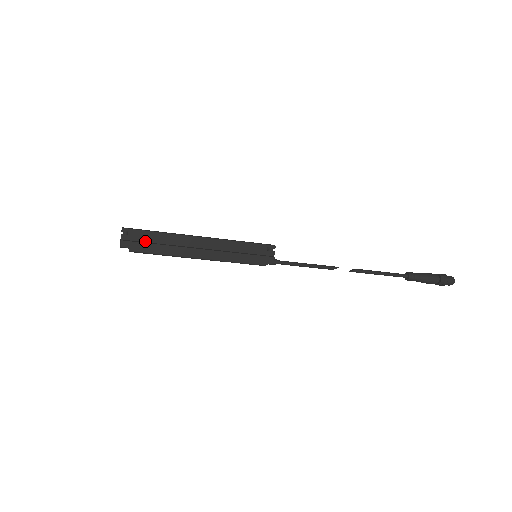
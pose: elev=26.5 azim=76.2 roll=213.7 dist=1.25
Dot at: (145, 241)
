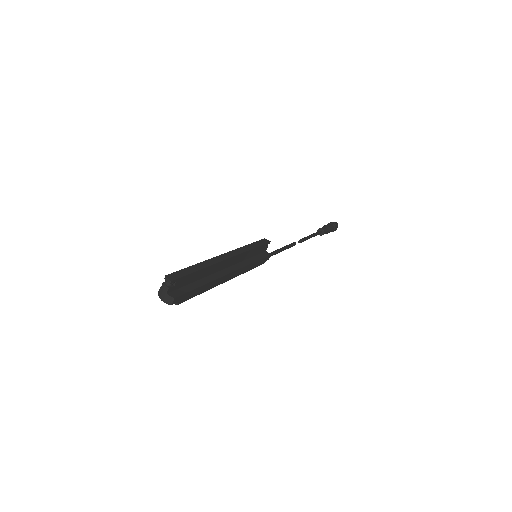
Dot at: (187, 284)
